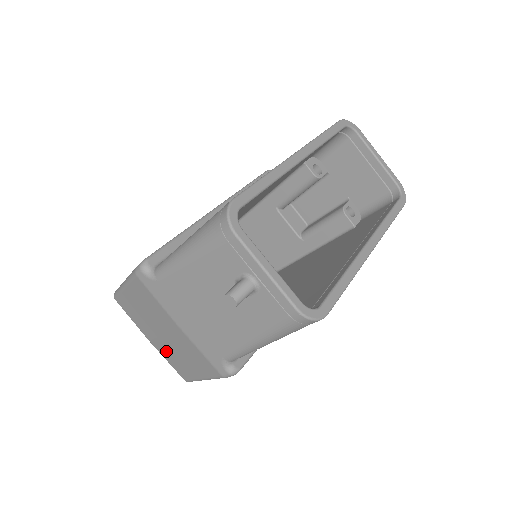
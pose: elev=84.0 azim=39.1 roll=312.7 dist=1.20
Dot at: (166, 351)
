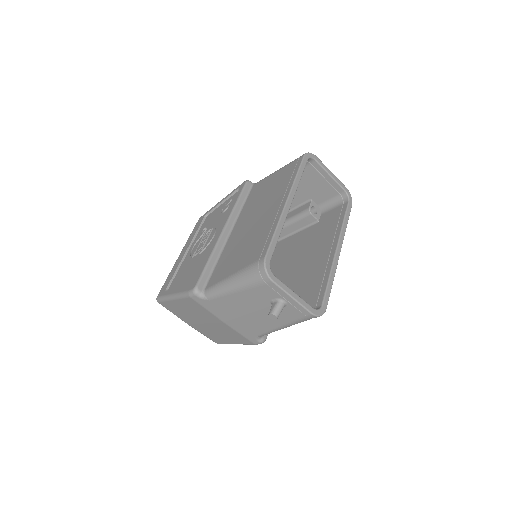
Dot at: (204, 330)
